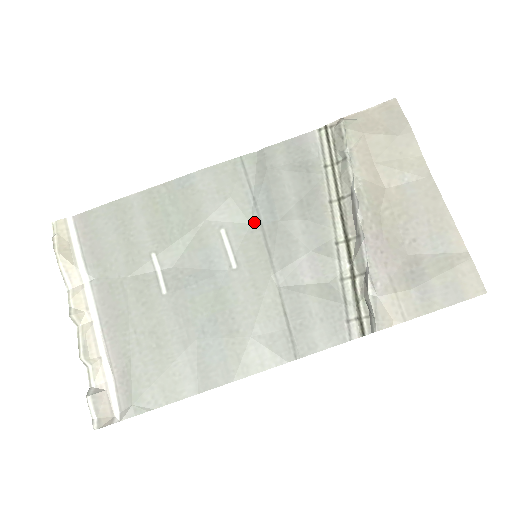
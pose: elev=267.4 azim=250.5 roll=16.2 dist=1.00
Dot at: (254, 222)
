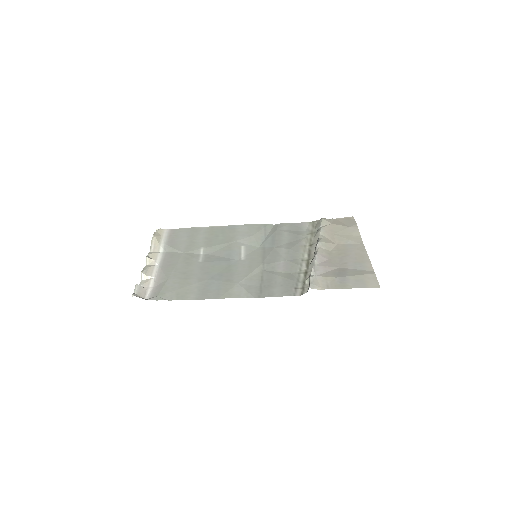
Dot at: (261, 247)
